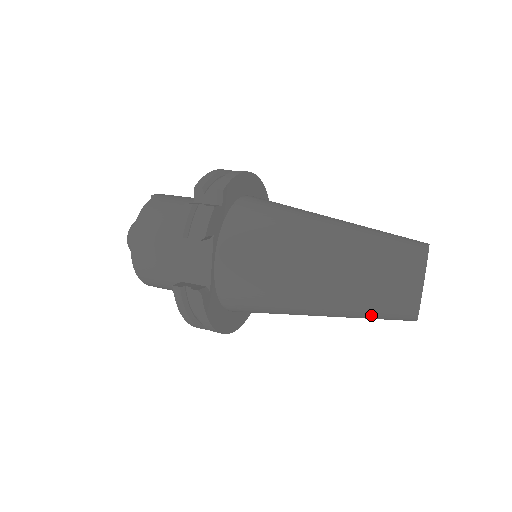
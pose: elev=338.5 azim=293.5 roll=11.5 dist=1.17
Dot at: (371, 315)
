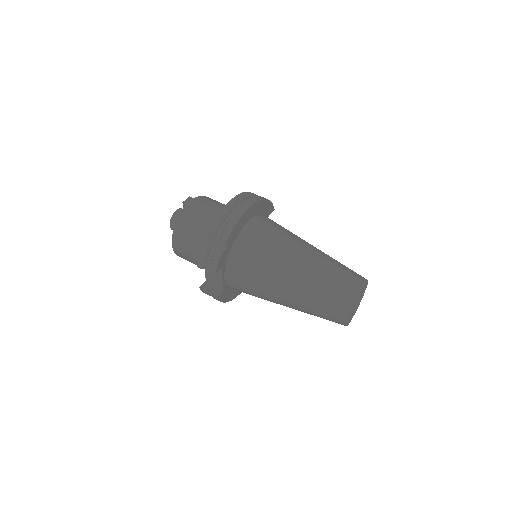
Dot at: occluded
